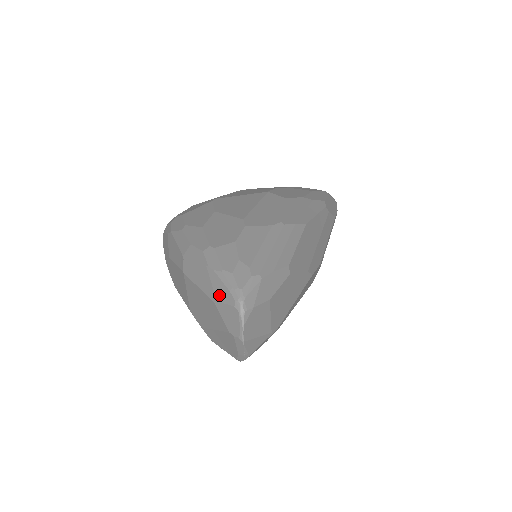
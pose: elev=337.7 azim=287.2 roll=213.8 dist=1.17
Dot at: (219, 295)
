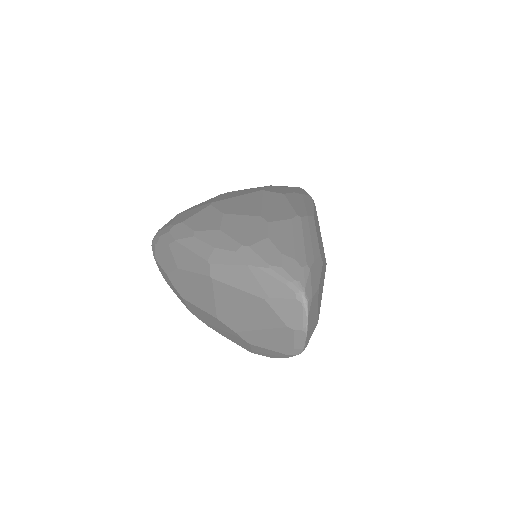
Dot at: (271, 291)
